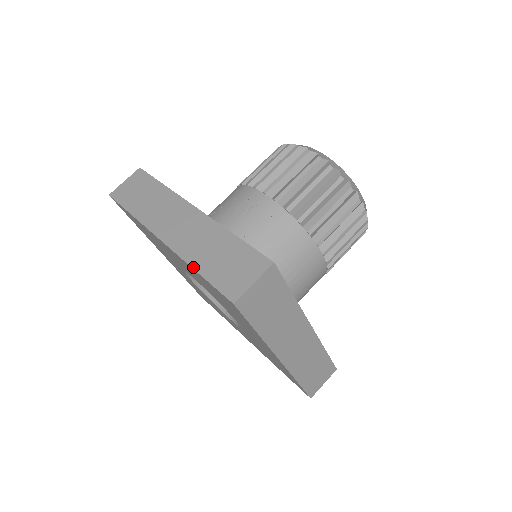
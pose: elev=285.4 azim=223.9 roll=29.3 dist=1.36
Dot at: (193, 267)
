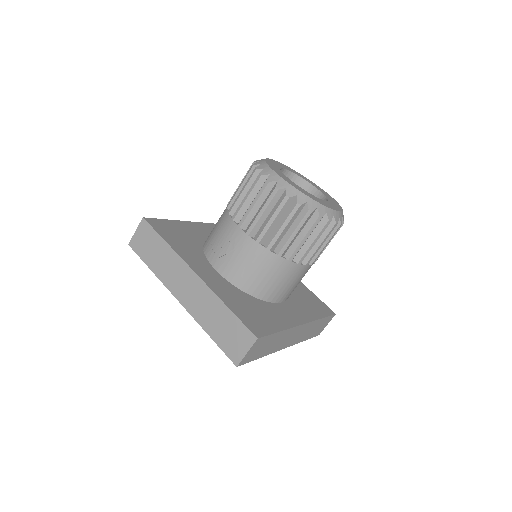
Dot at: (205, 331)
